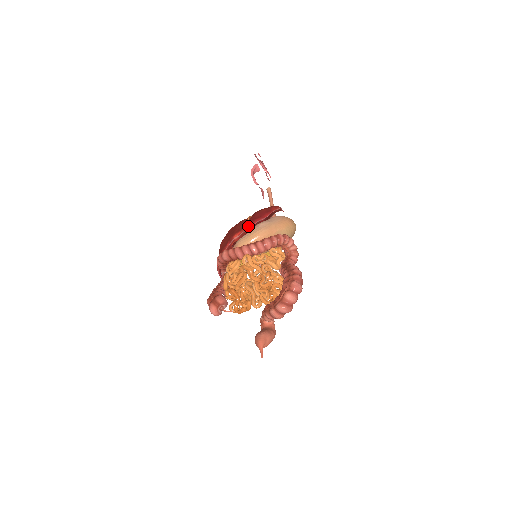
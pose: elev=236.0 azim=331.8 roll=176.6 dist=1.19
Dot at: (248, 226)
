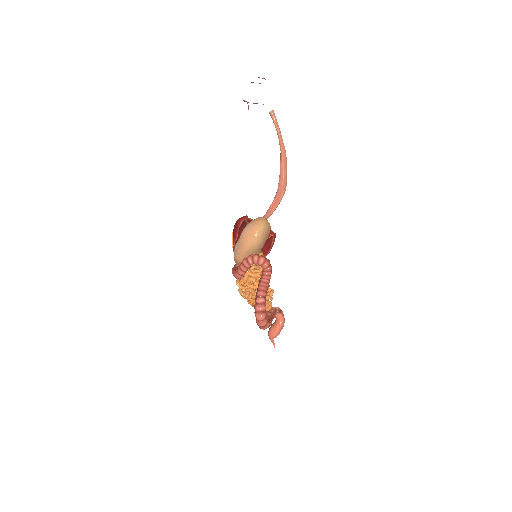
Dot at: occluded
